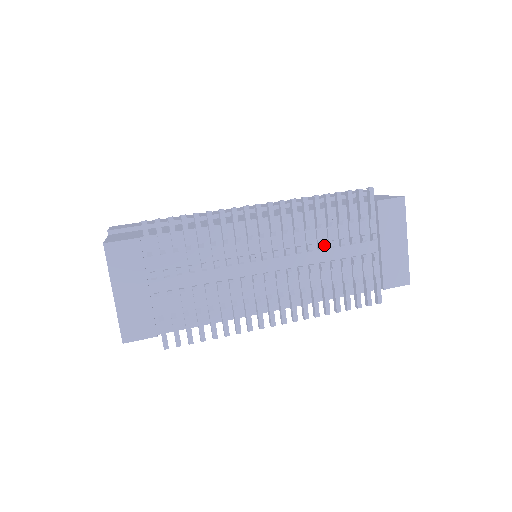
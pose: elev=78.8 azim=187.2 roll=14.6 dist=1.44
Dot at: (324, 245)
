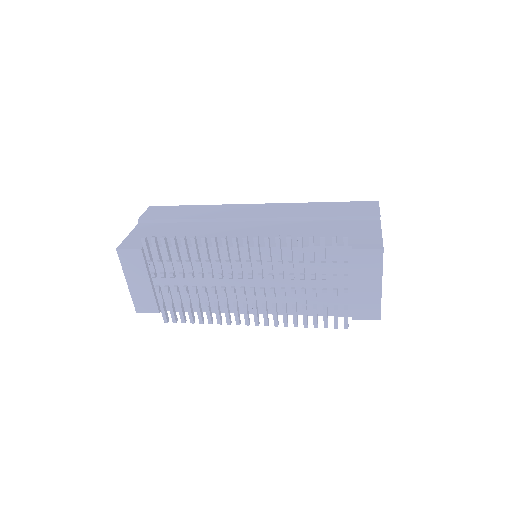
Dot at: (297, 275)
